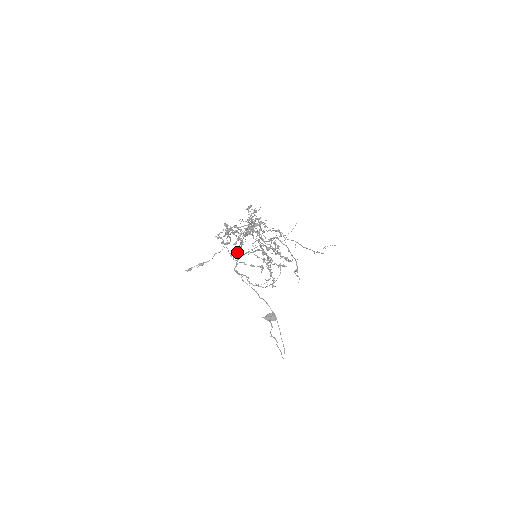
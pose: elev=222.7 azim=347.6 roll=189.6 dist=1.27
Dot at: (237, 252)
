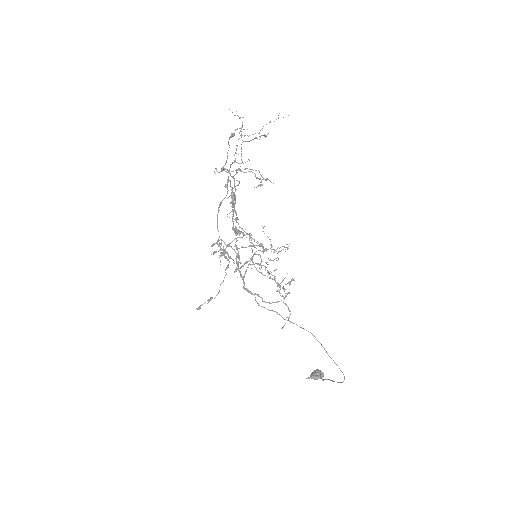
Dot at: (240, 272)
